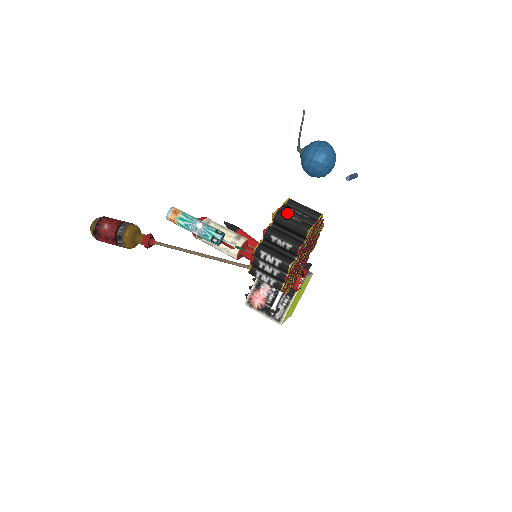
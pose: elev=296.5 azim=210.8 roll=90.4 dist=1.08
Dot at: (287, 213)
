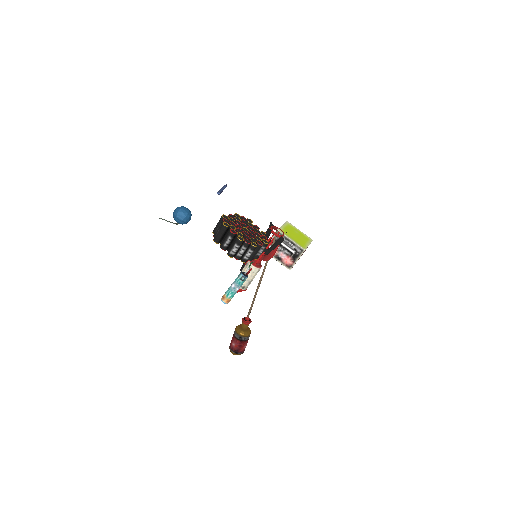
Dot at: occluded
